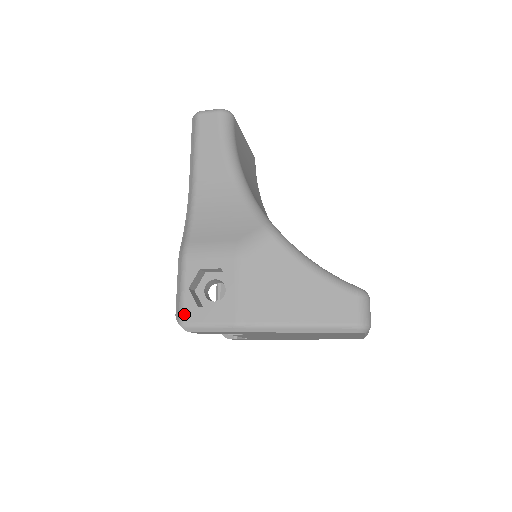
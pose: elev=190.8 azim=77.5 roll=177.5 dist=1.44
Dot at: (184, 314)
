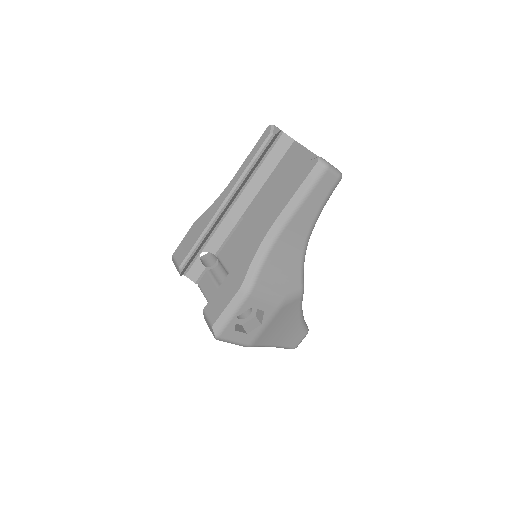
Dot at: (223, 332)
